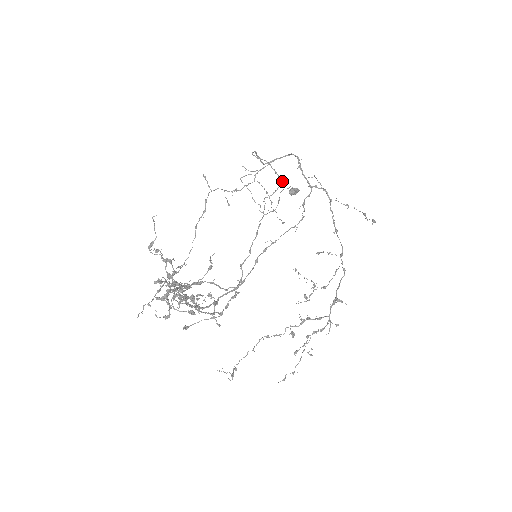
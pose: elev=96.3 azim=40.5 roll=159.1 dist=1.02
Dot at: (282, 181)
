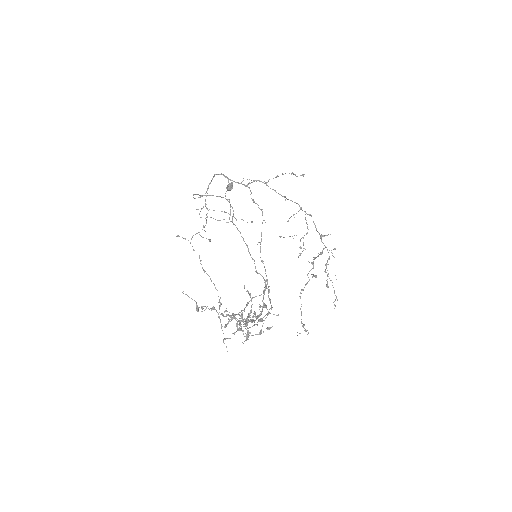
Dot at: (228, 199)
